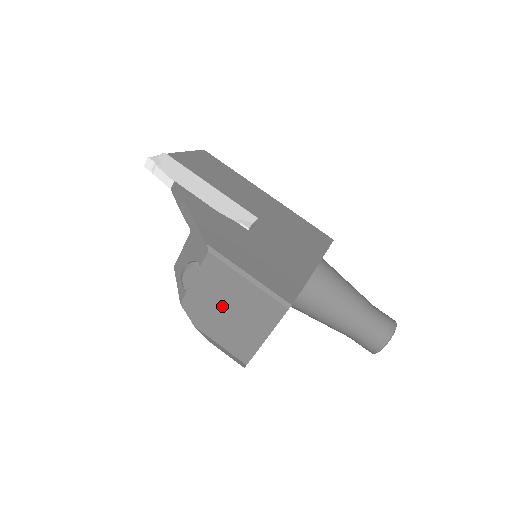
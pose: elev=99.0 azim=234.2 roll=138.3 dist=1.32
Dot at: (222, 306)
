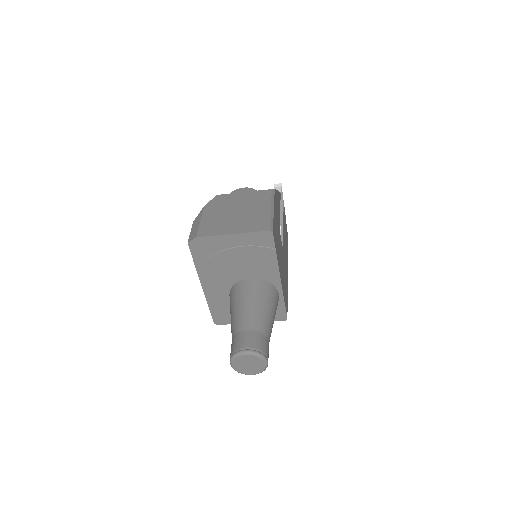
Dot at: (237, 208)
